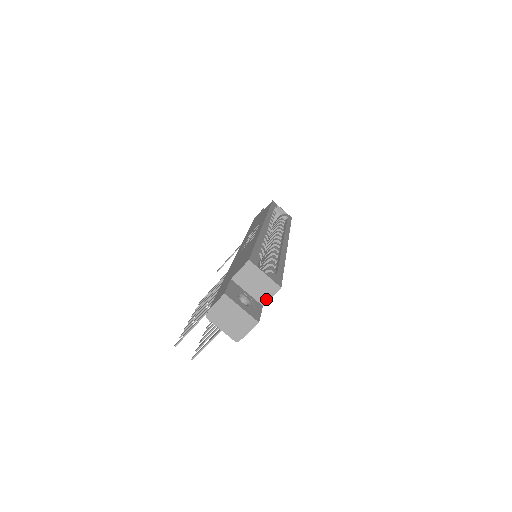
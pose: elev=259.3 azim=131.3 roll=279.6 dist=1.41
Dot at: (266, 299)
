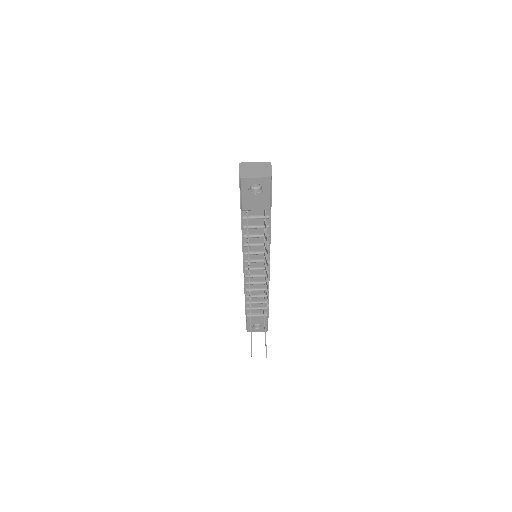
Dot at: occluded
